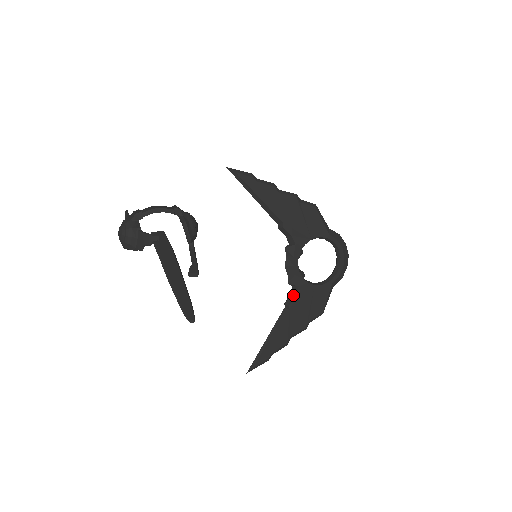
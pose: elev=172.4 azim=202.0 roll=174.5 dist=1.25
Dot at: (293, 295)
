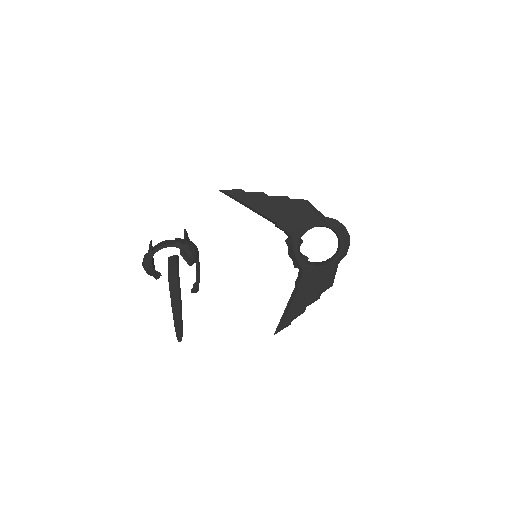
Dot at: (300, 276)
